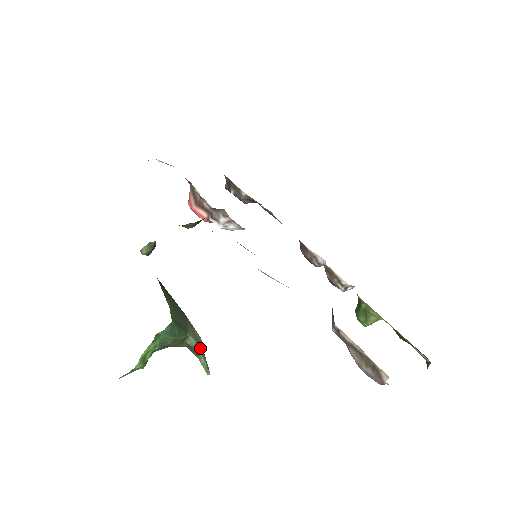
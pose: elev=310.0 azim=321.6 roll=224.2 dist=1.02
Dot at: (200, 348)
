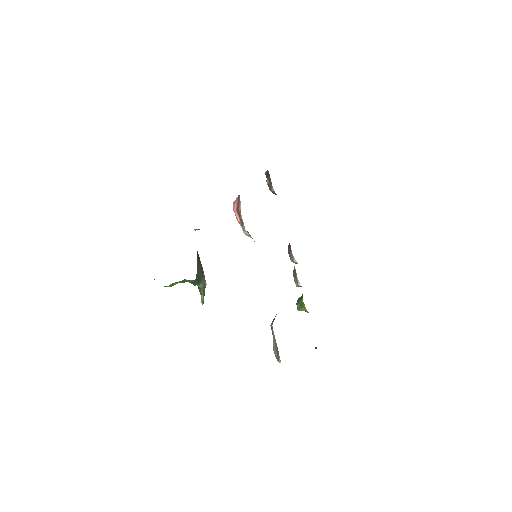
Dot at: (204, 291)
